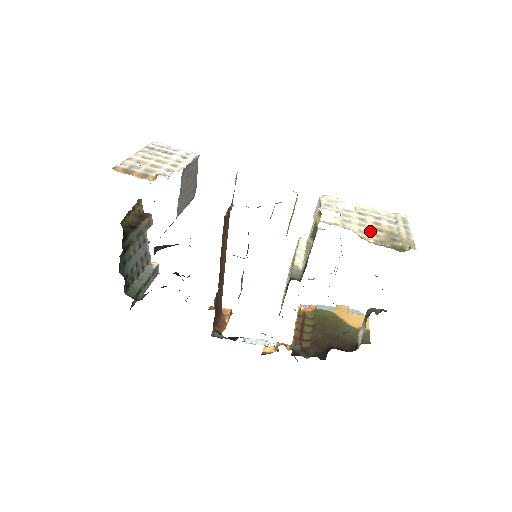
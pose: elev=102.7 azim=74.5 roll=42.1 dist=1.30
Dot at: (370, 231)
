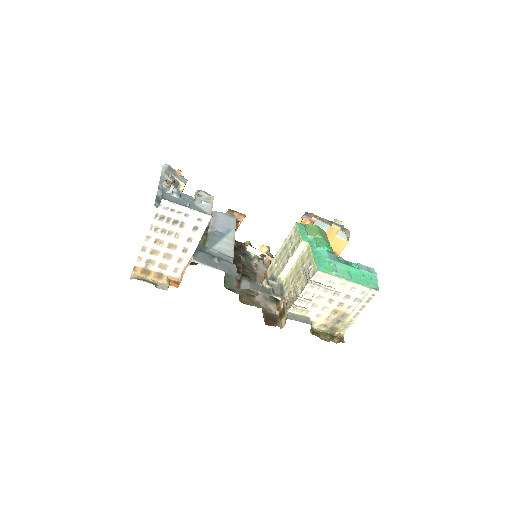
Dot at: (325, 316)
